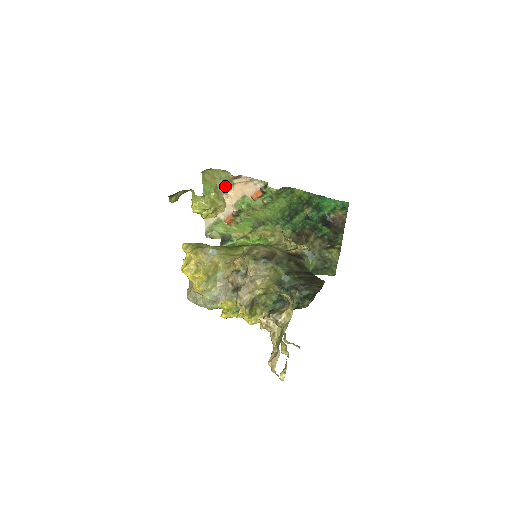
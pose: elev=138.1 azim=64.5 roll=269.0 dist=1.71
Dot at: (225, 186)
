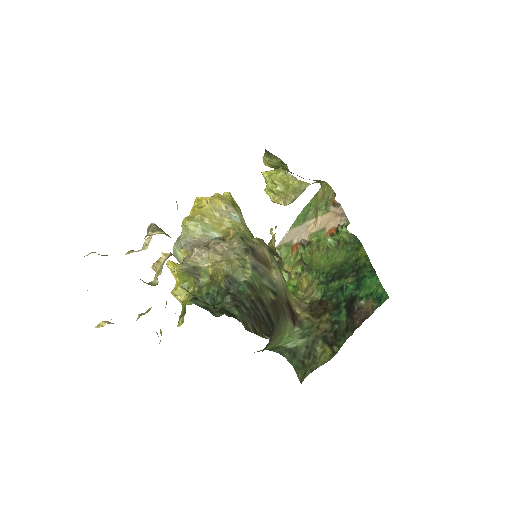
Dot at: (322, 209)
